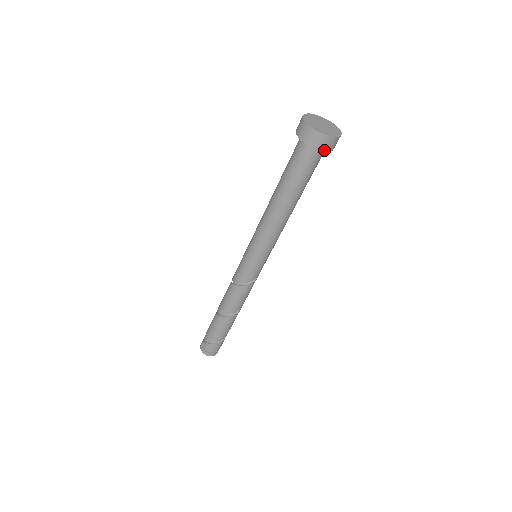
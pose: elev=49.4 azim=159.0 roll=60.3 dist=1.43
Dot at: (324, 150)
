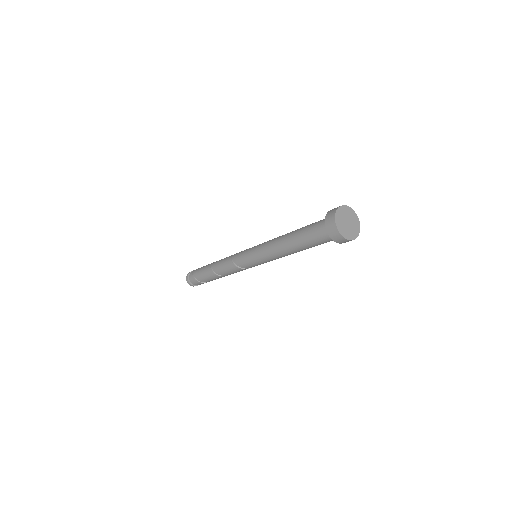
Dot at: (332, 238)
